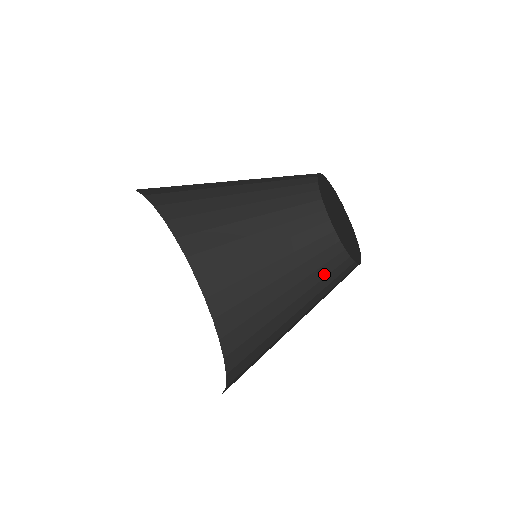
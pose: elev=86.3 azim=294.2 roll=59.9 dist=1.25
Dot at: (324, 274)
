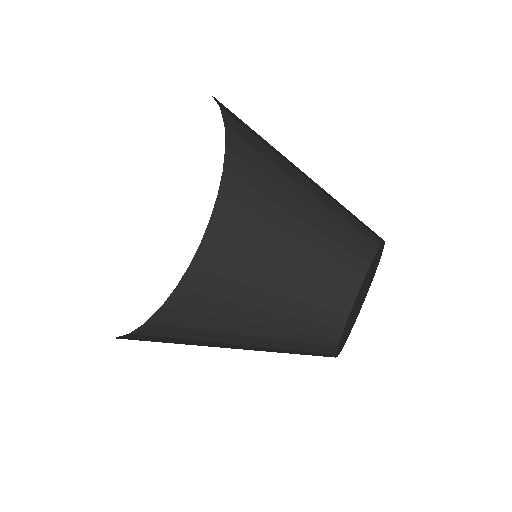
Dot at: (304, 329)
